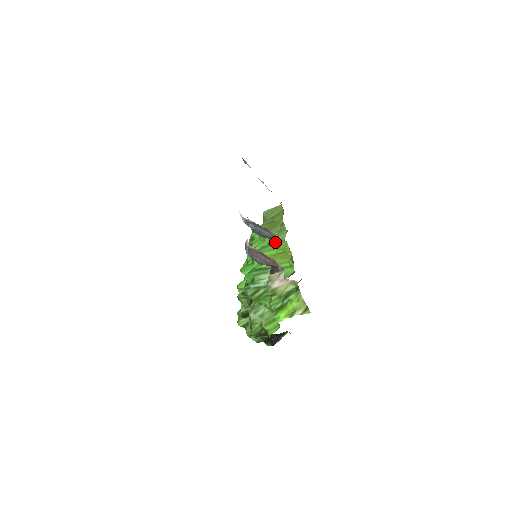
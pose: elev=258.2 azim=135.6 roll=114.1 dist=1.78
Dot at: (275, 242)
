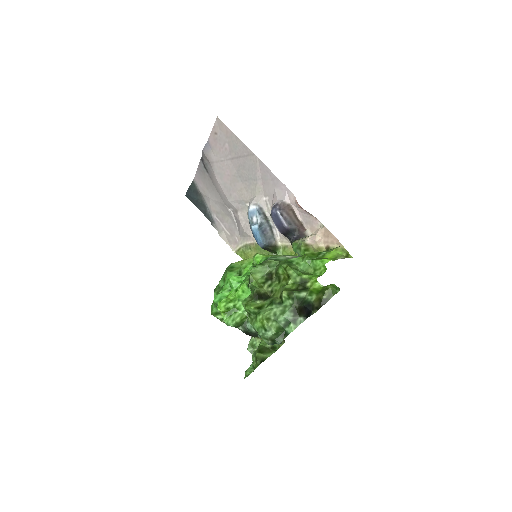
Dot at: occluded
